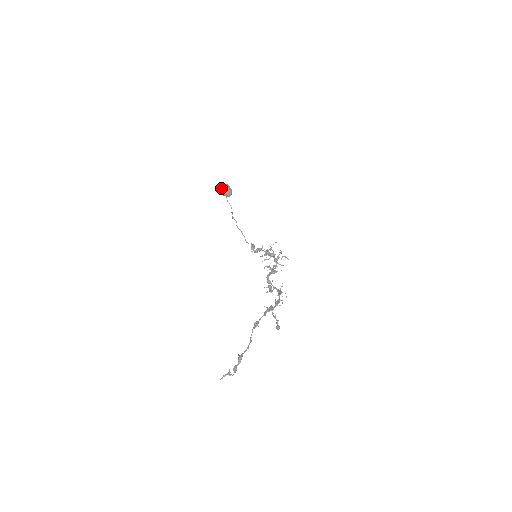
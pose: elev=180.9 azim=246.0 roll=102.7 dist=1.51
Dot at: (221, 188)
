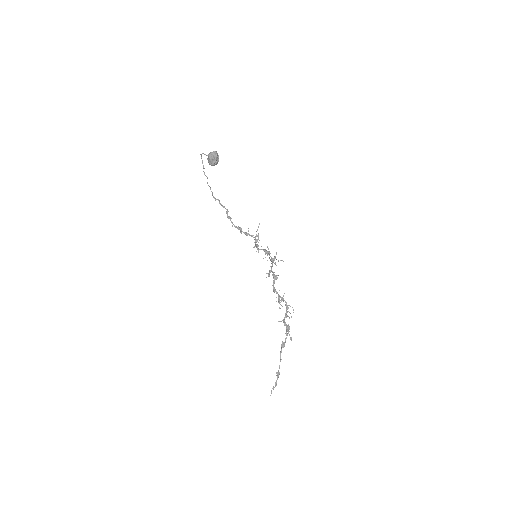
Dot at: (209, 157)
